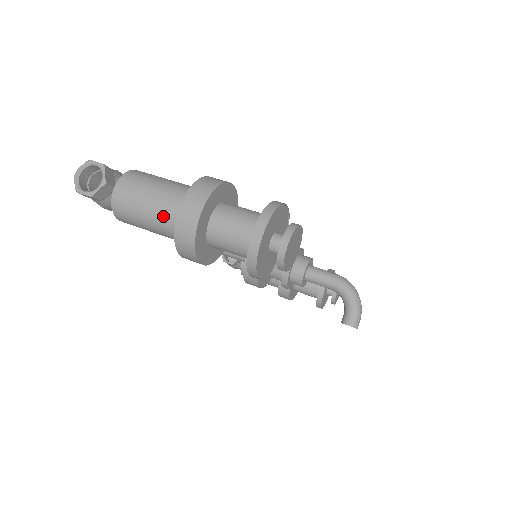
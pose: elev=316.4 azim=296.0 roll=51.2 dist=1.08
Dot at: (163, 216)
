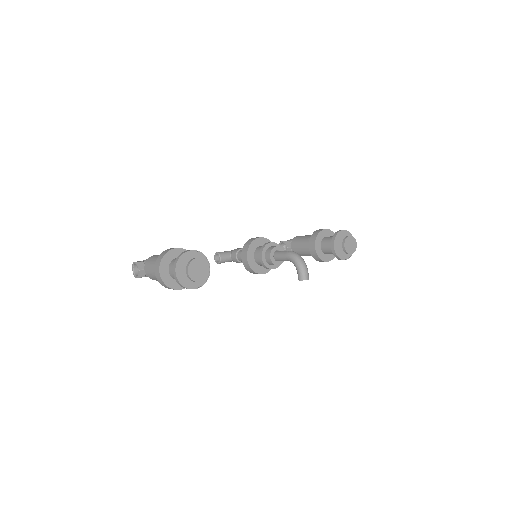
Dot at: occluded
